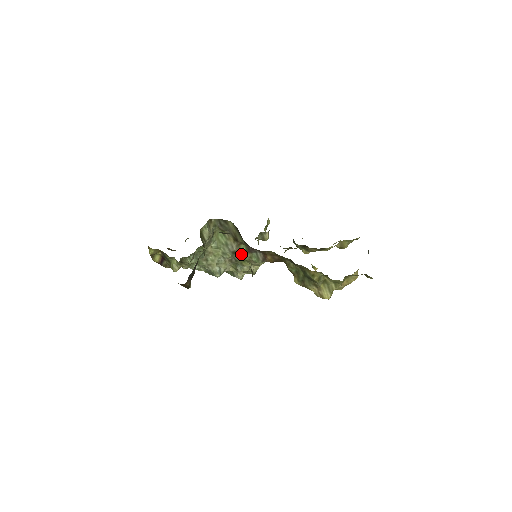
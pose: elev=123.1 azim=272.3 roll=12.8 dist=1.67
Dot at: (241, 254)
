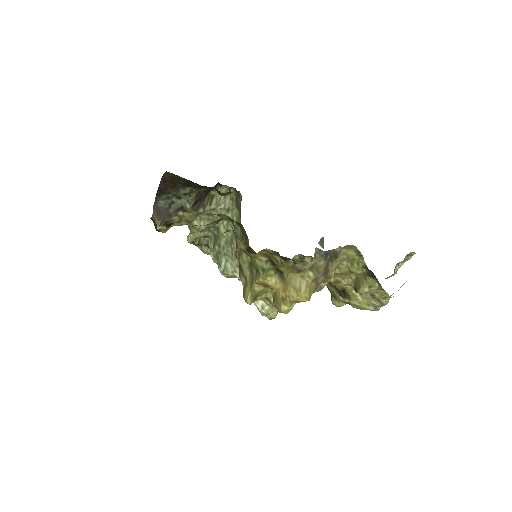
Dot at: occluded
